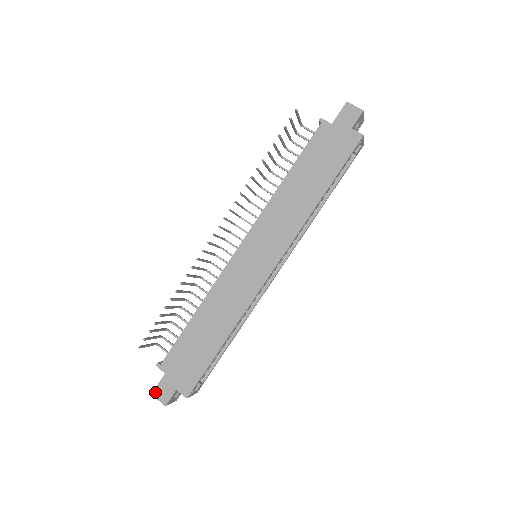
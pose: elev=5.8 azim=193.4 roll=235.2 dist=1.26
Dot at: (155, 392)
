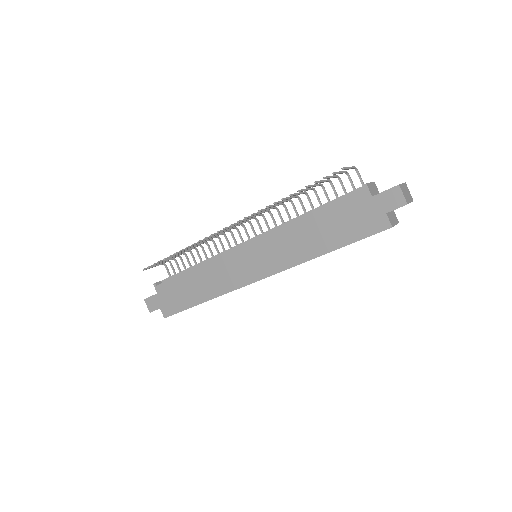
Dot at: (147, 300)
